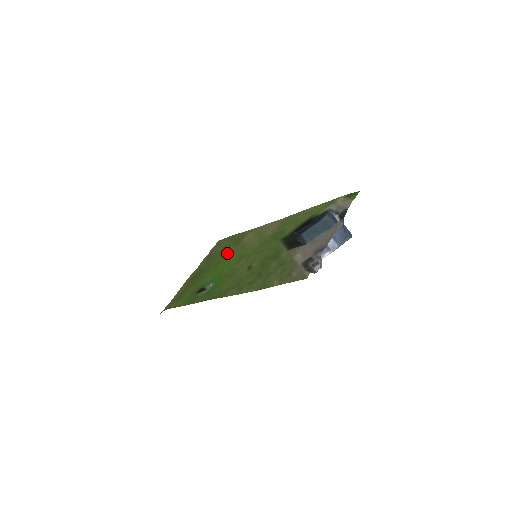
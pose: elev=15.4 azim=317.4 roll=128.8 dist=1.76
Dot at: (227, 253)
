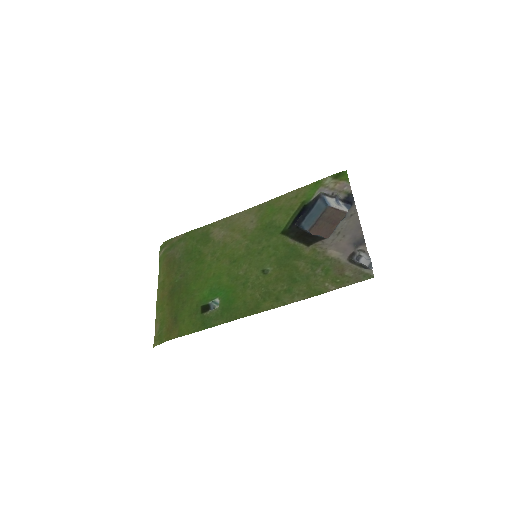
Dot at: (202, 257)
